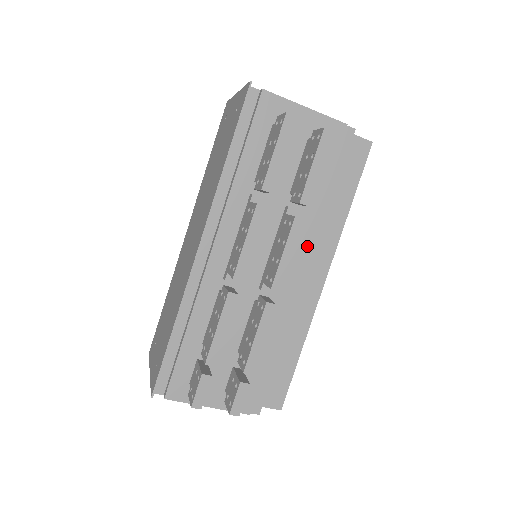
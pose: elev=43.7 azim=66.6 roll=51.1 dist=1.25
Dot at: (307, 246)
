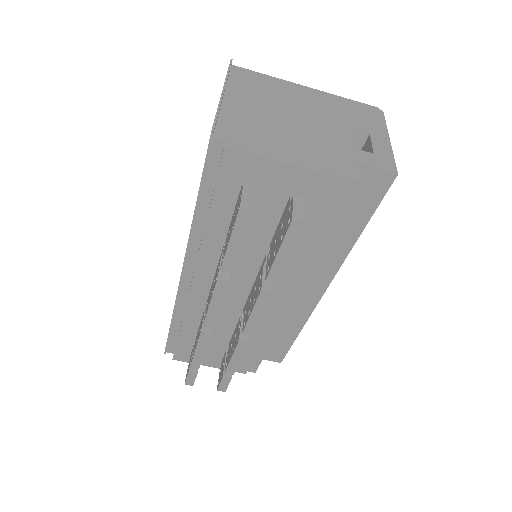
Dot at: (295, 281)
